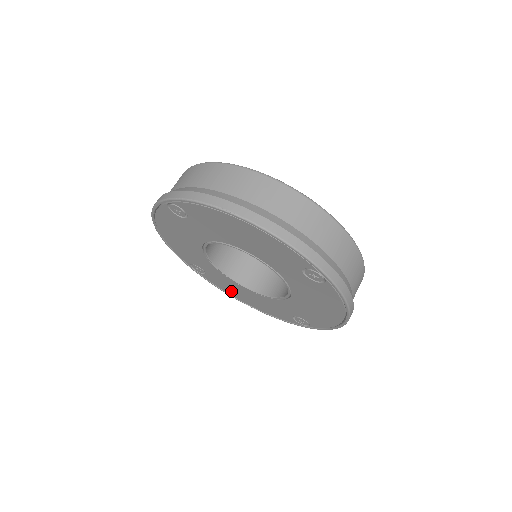
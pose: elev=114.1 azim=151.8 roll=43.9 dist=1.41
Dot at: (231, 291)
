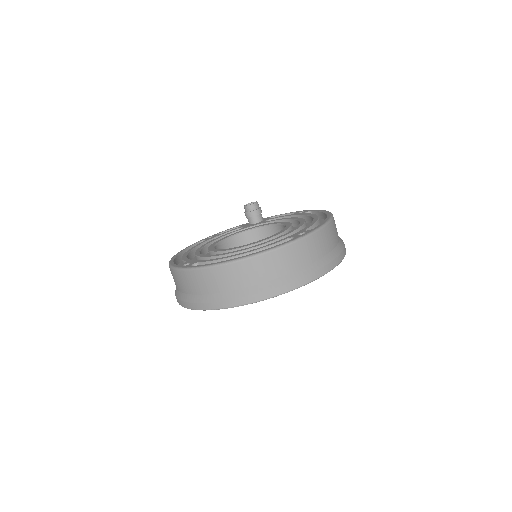
Dot at: occluded
